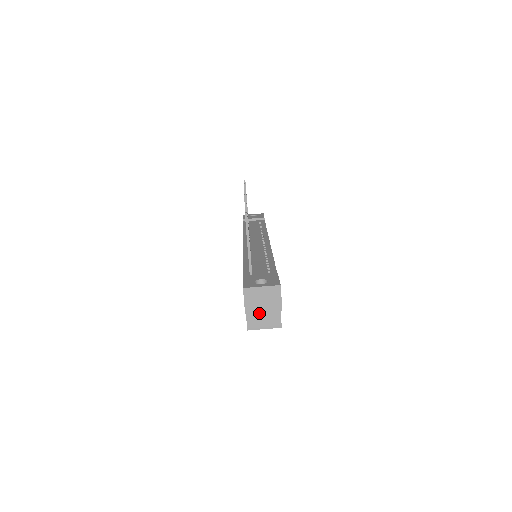
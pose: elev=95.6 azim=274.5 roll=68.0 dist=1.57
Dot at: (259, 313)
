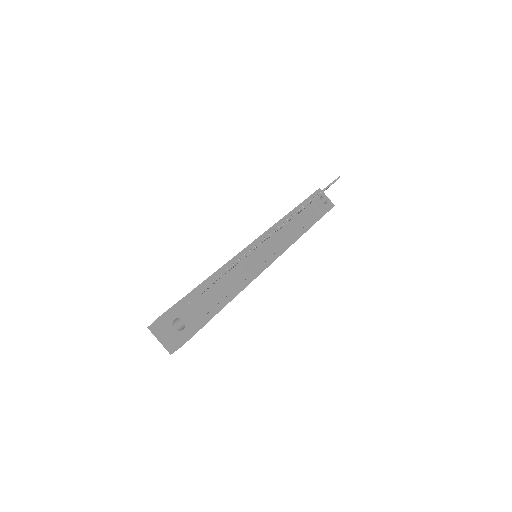
Dot at: occluded
